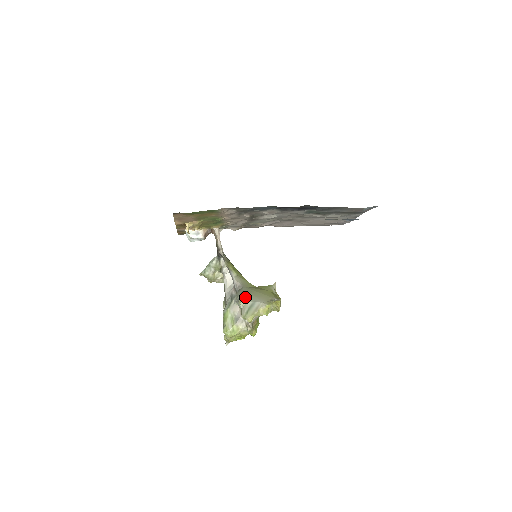
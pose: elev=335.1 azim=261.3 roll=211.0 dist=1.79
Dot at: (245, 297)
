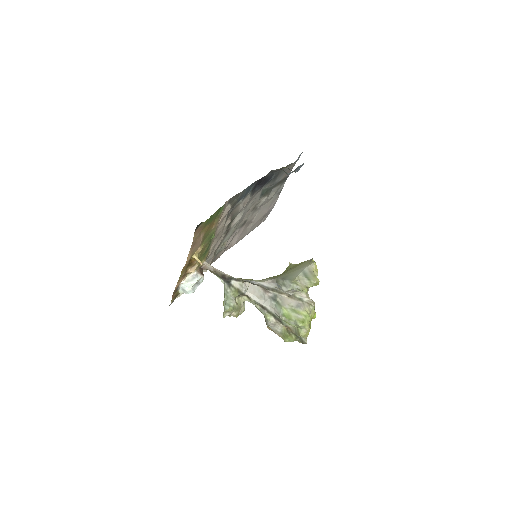
Dot at: (291, 277)
